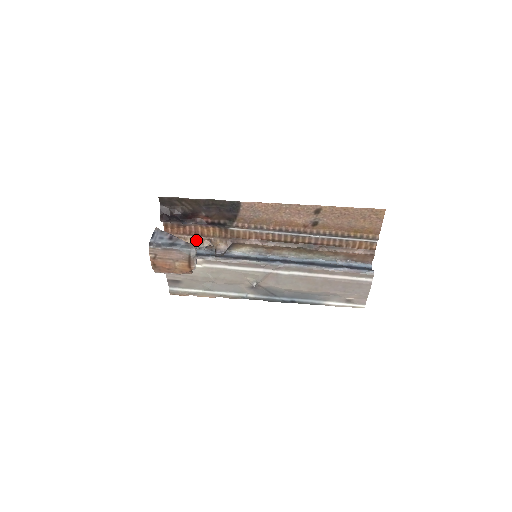
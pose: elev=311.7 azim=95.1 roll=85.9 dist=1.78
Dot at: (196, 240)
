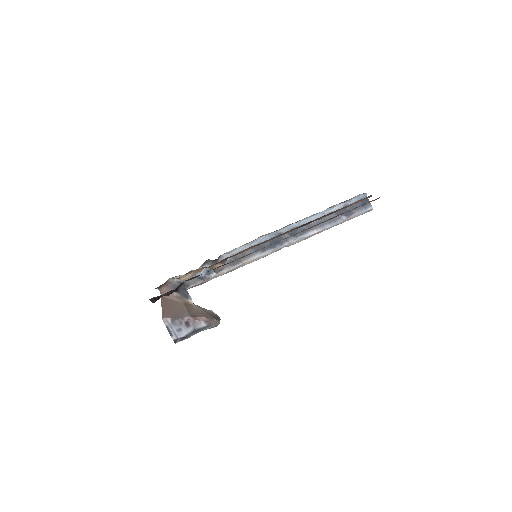
Dot at: (188, 273)
